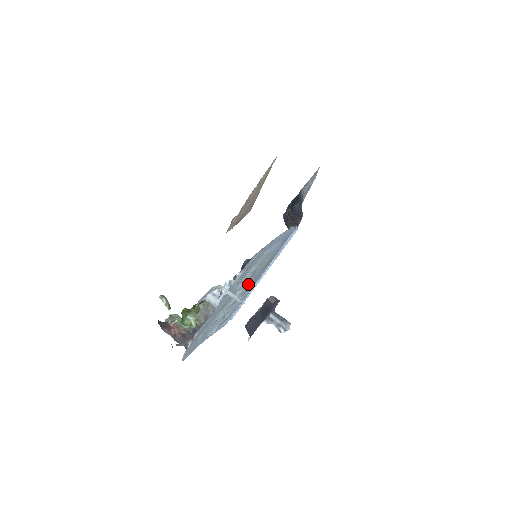
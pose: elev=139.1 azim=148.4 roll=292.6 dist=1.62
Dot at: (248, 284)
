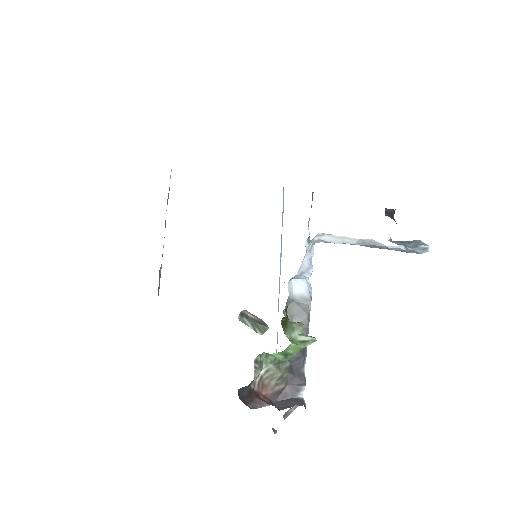
Dot at: occluded
